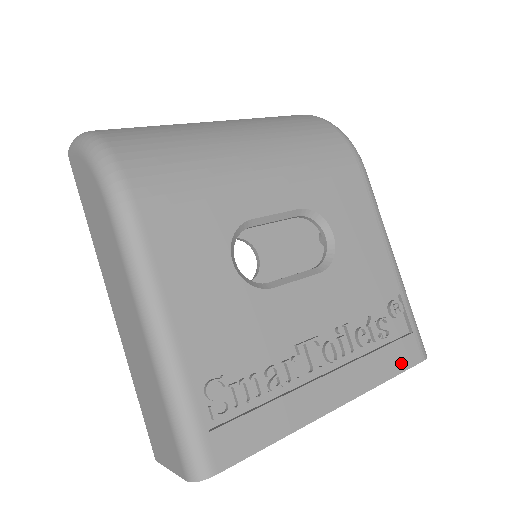
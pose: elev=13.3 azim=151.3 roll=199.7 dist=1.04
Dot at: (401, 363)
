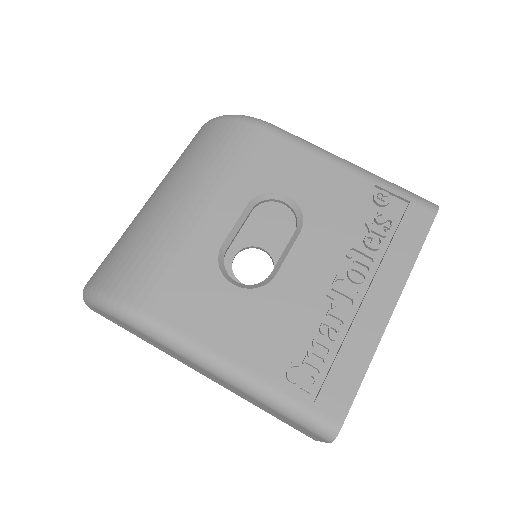
Dot at: (419, 232)
